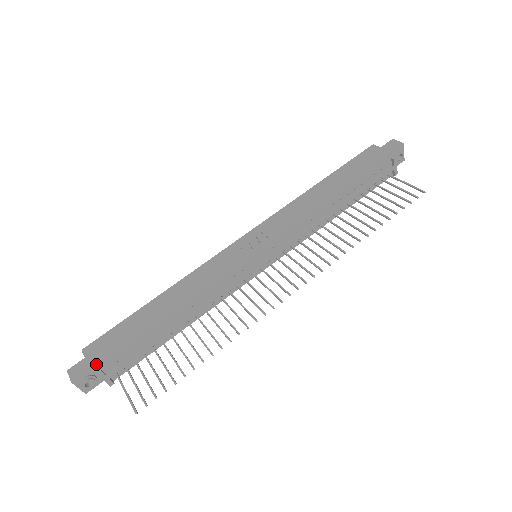
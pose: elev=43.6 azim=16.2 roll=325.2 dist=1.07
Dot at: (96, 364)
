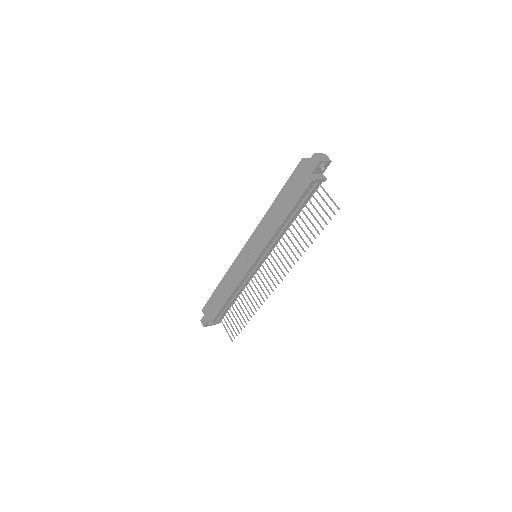
Dot at: (209, 320)
